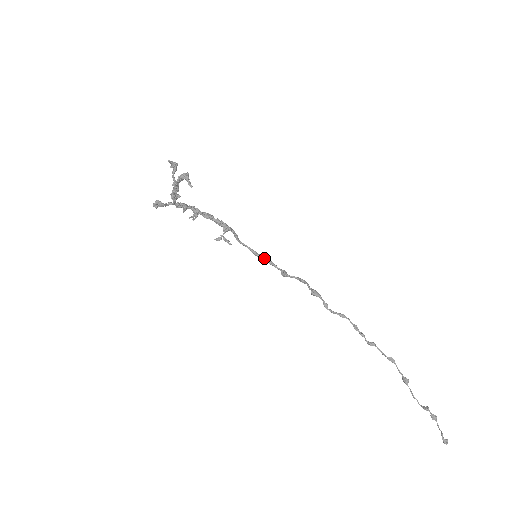
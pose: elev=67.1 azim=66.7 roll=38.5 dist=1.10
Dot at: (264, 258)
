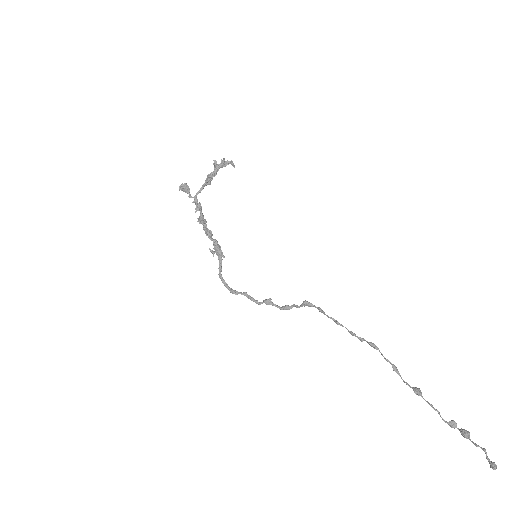
Dot at: (244, 293)
